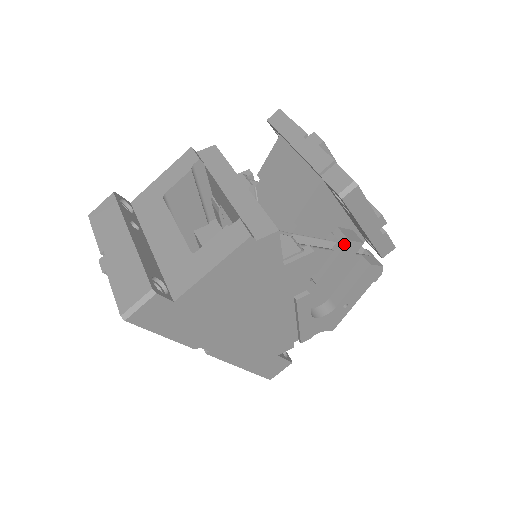
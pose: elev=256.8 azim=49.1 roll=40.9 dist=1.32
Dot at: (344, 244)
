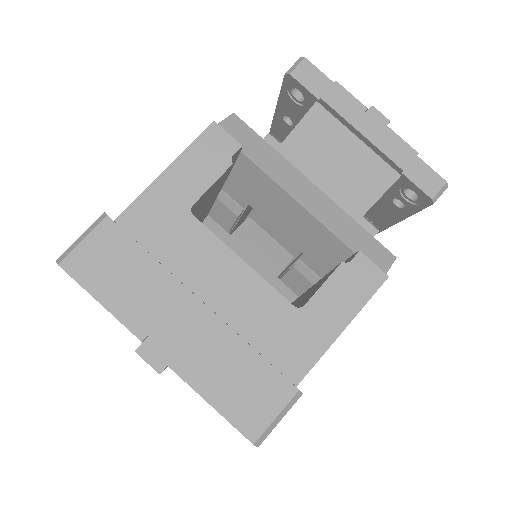
Dot at: (372, 235)
